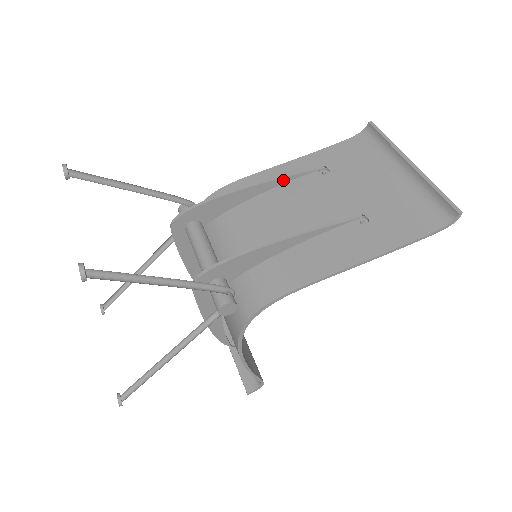
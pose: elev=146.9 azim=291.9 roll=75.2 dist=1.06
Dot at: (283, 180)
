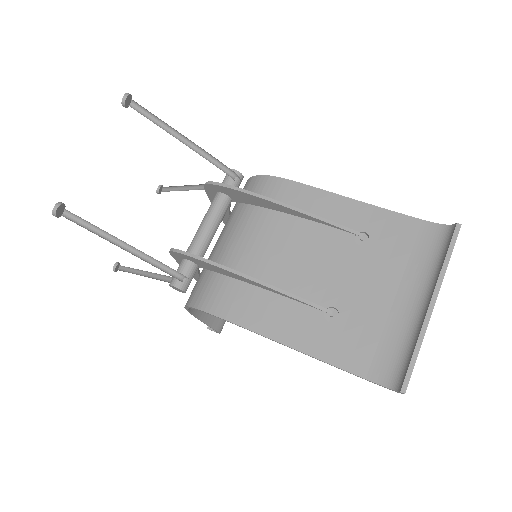
Dot at: (314, 219)
